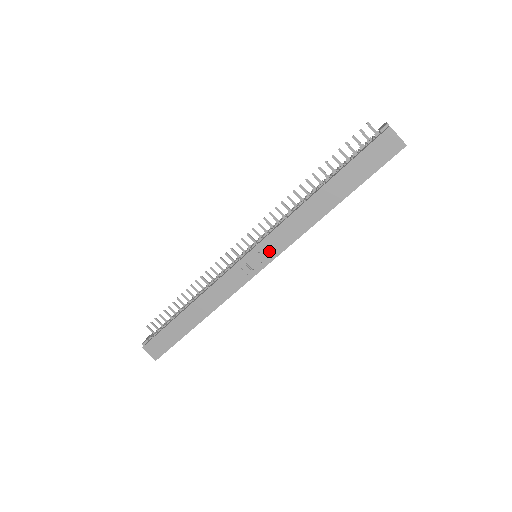
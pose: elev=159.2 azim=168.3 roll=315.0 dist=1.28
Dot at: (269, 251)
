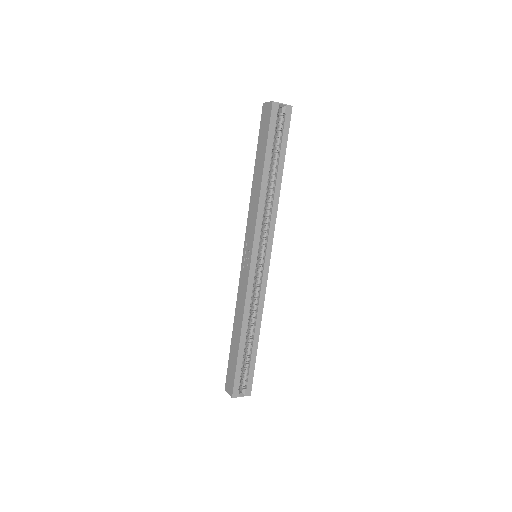
Dot at: (250, 240)
